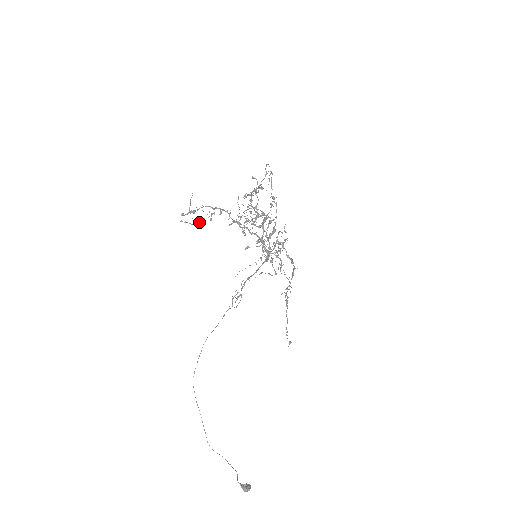
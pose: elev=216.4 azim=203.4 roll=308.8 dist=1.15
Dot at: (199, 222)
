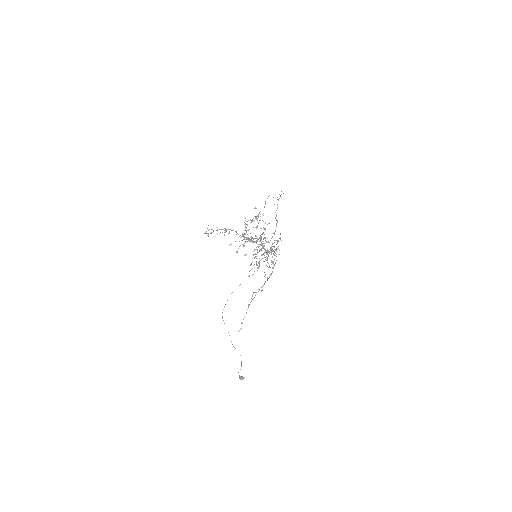
Dot at: occluded
